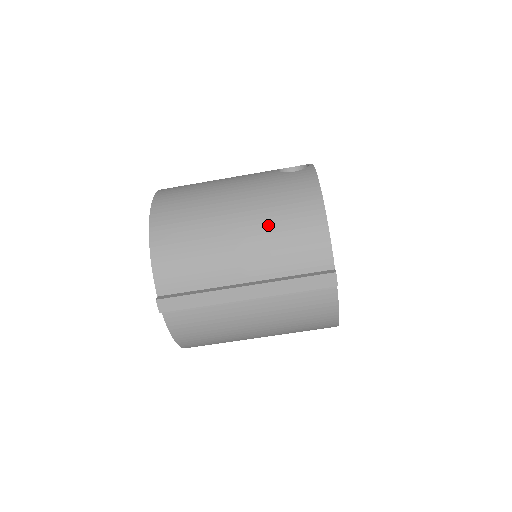
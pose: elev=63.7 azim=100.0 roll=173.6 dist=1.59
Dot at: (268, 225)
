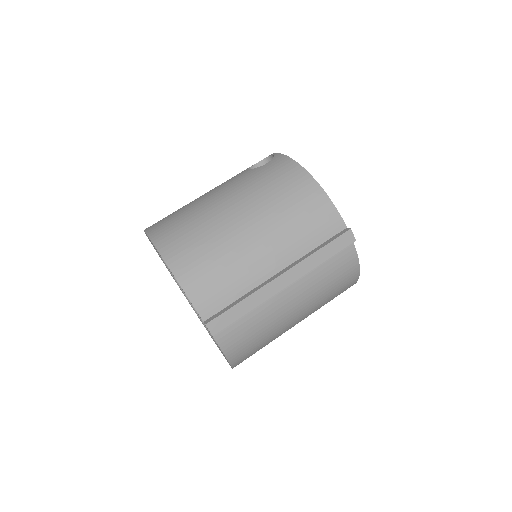
Dot at: (275, 213)
